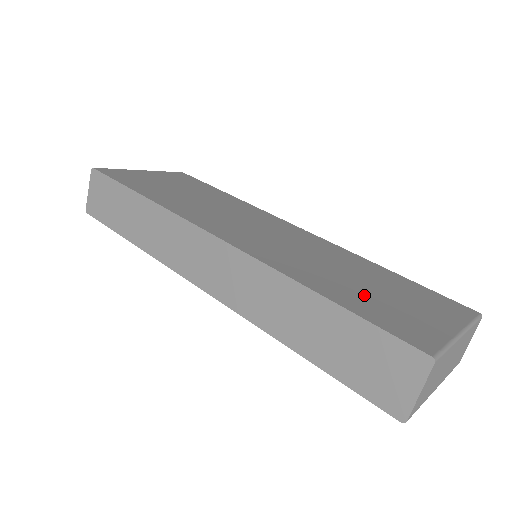
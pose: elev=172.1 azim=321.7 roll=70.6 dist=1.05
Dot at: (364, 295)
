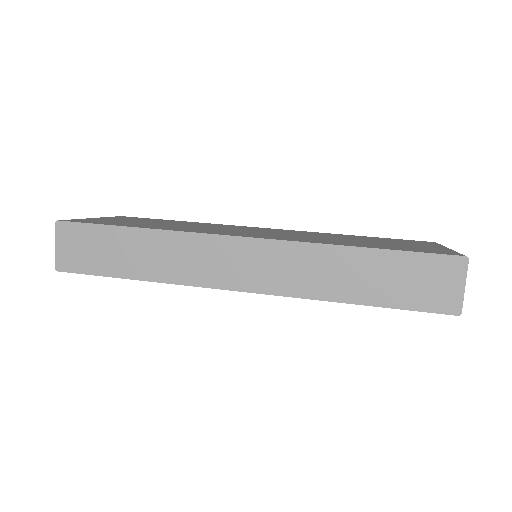
Dot at: (380, 244)
